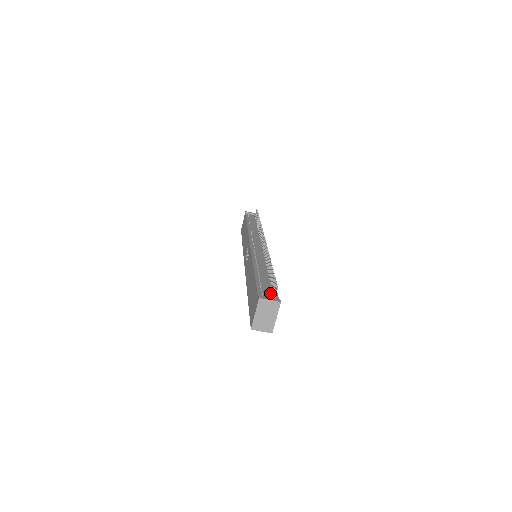
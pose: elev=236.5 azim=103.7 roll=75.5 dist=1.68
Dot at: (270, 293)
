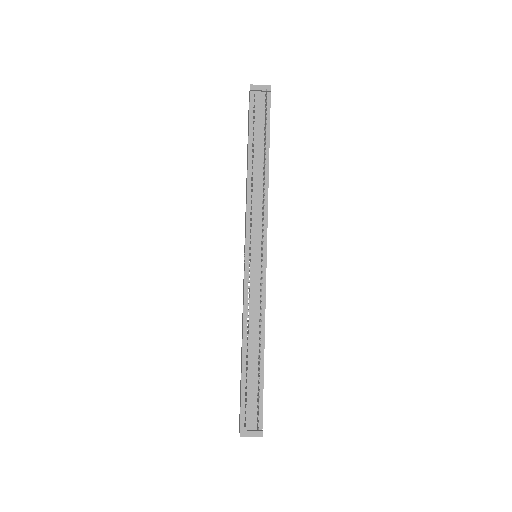
Dot at: (254, 413)
